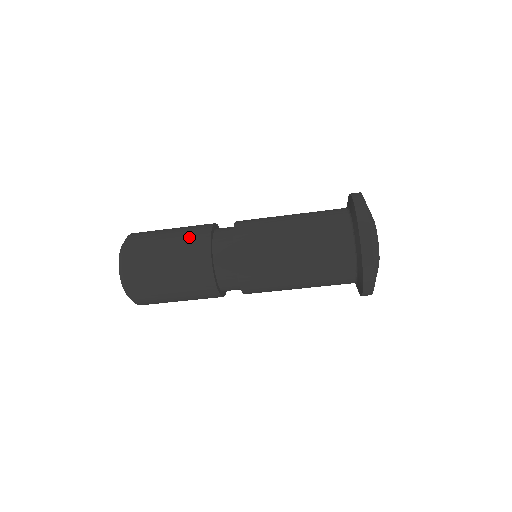
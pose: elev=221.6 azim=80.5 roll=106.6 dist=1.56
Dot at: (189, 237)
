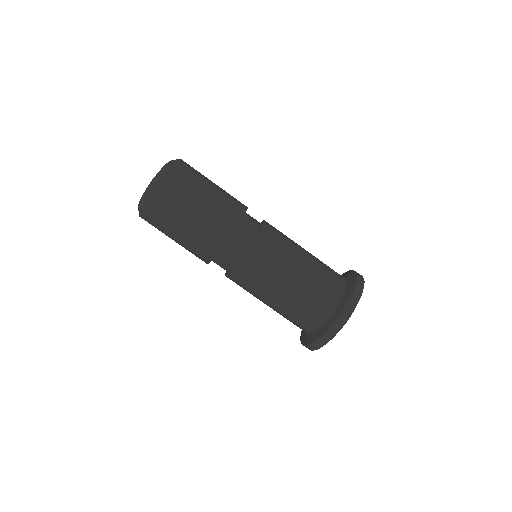
Dot at: occluded
